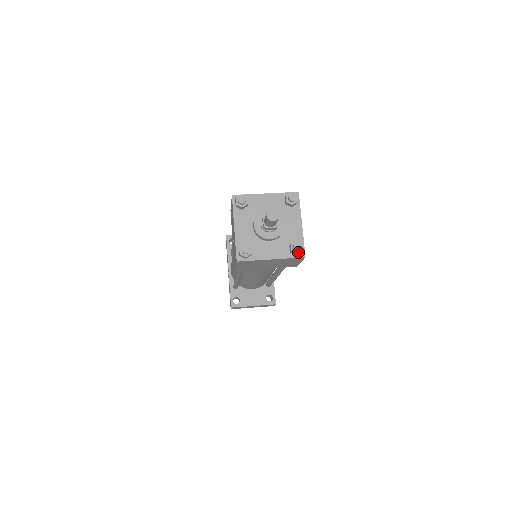
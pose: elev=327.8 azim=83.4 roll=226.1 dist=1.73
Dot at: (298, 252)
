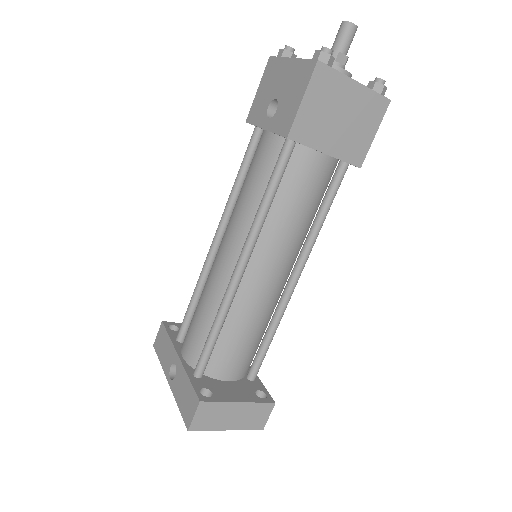
Dot at: (383, 85)
